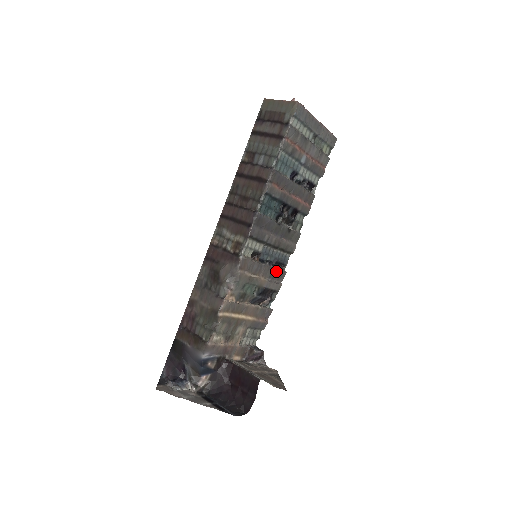
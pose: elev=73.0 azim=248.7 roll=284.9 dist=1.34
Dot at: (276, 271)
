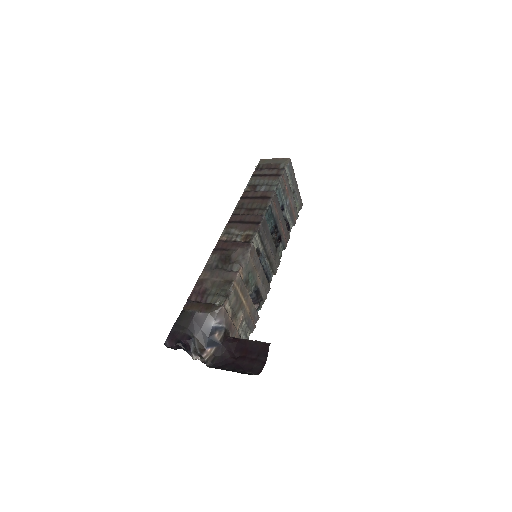
Dot at: (266, 280)
